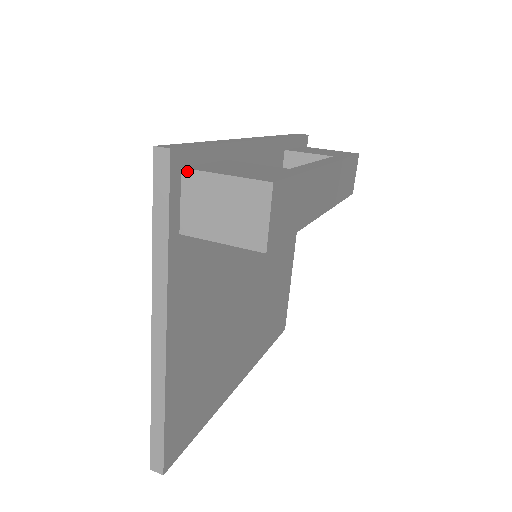
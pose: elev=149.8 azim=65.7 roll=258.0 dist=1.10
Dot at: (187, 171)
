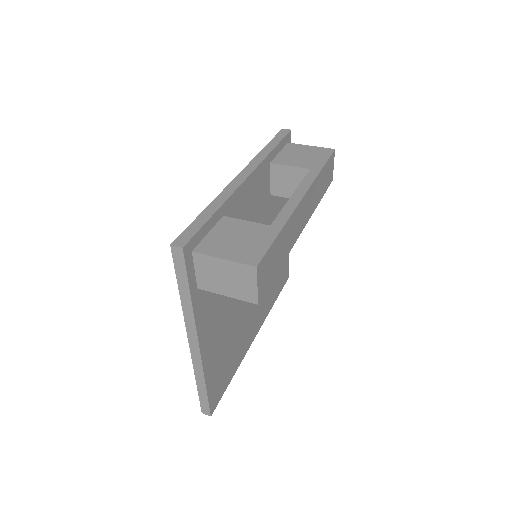
Dot at: (196, 254)
